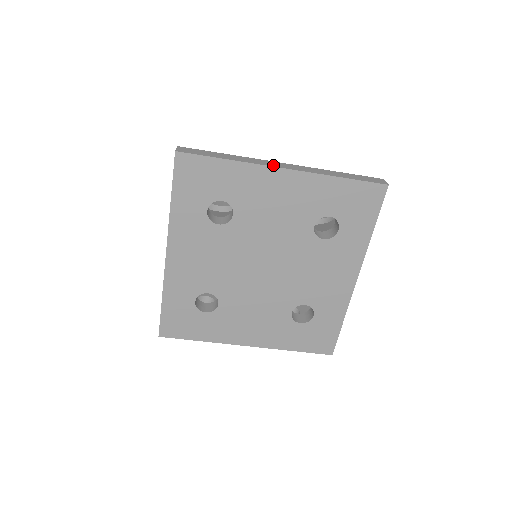
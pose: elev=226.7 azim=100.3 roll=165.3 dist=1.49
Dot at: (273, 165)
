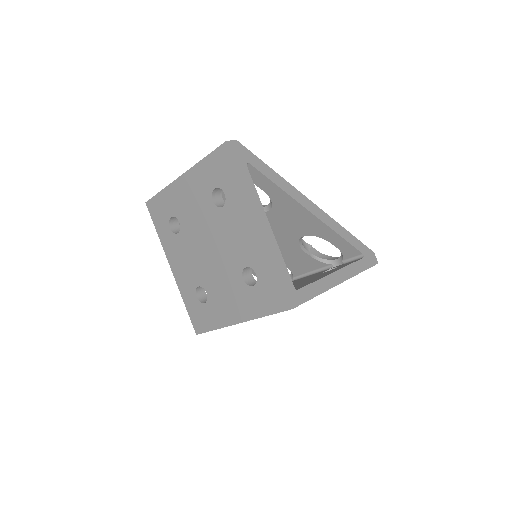
Dot at: (179, 178)
